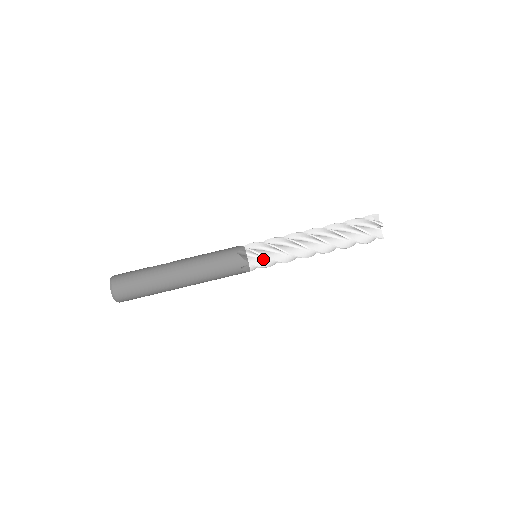
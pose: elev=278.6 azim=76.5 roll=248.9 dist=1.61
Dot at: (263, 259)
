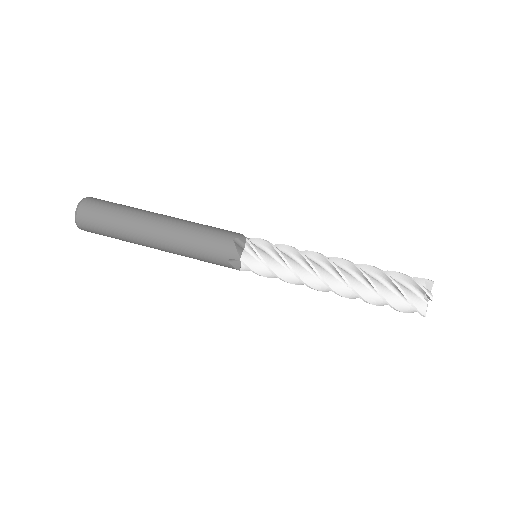
Dot at: (264, 251)
